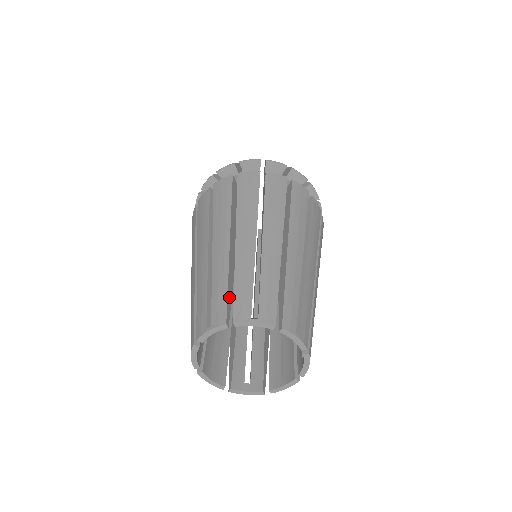
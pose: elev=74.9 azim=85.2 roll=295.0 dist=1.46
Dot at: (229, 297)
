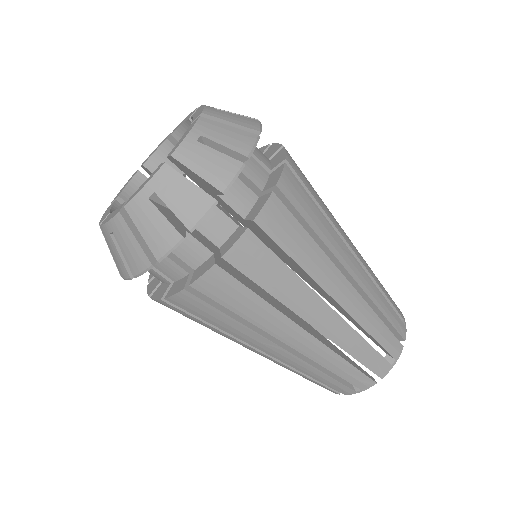
Dot at: occluded
